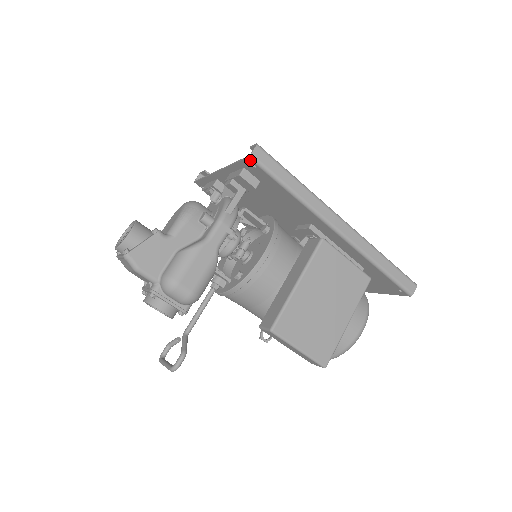
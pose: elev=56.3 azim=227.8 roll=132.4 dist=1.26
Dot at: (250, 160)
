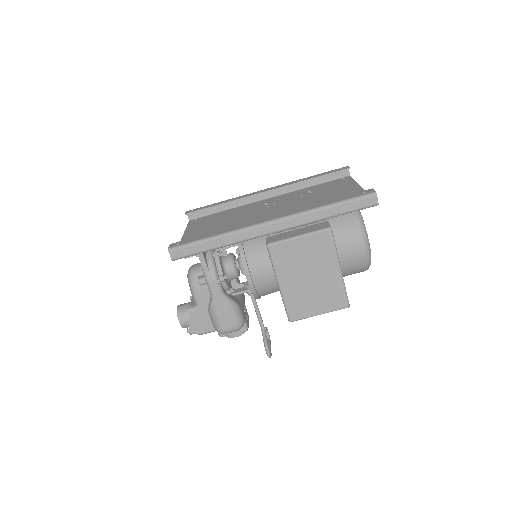
Dot at: occluded
